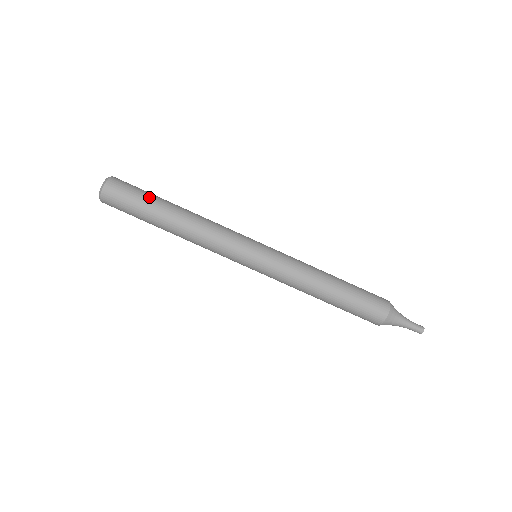
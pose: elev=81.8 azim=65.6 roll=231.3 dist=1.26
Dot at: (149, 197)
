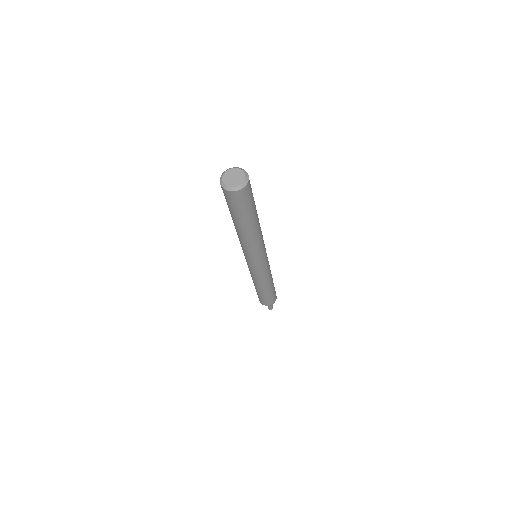
Dot at: (252, 210)
